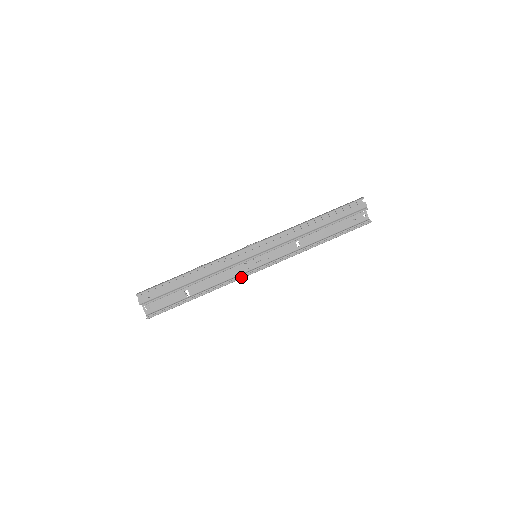
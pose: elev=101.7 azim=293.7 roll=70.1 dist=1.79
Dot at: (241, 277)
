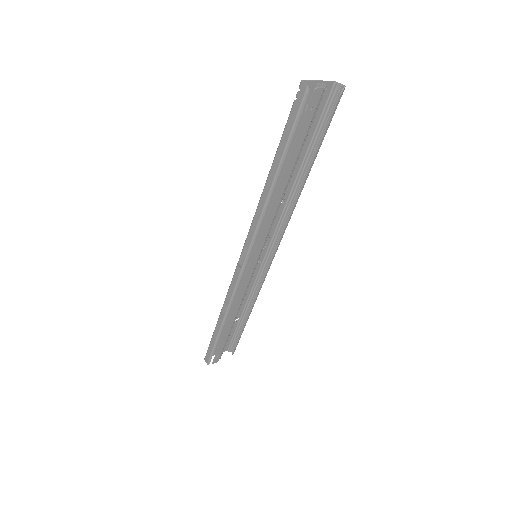
Dot at: (265, 277)
